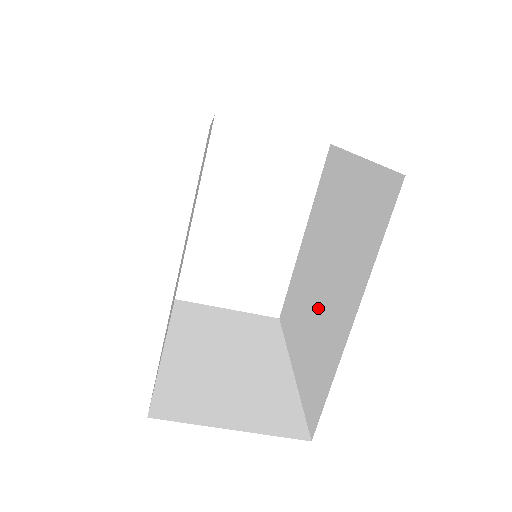
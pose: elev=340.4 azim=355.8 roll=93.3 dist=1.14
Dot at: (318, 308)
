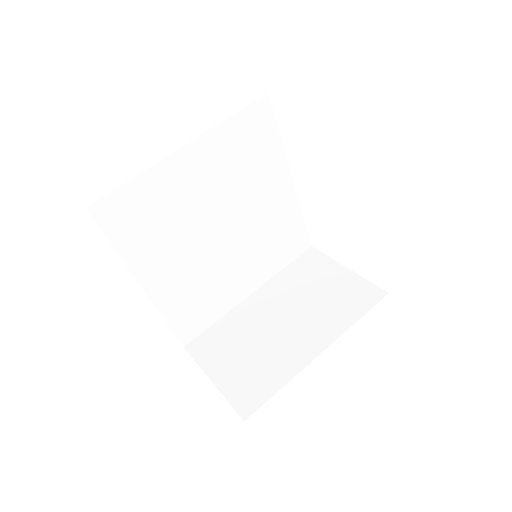
Dot at: occluded
